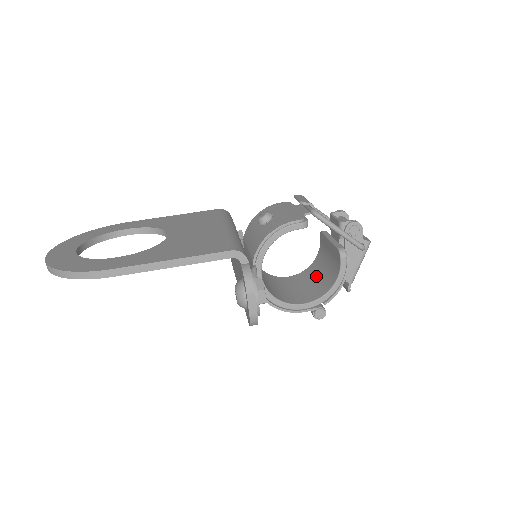
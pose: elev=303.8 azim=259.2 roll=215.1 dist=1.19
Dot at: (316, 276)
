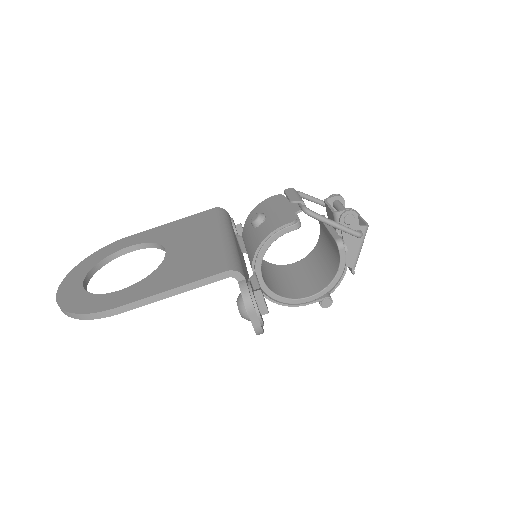
Dot at: (319, 263)
